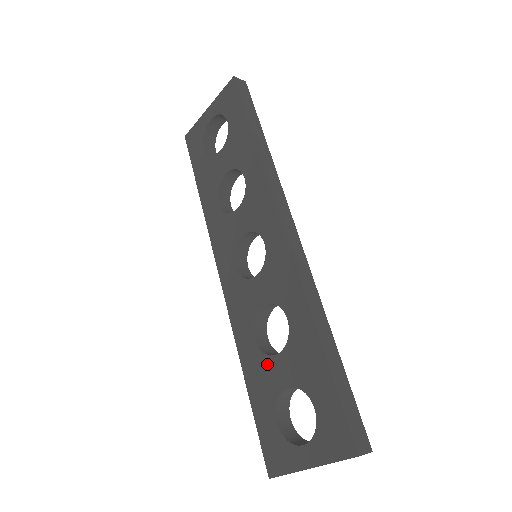
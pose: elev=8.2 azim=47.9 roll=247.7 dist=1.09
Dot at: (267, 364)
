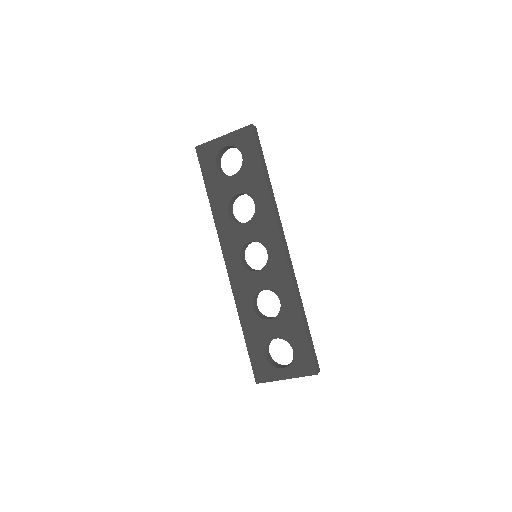
Dot at: (262, 324)
